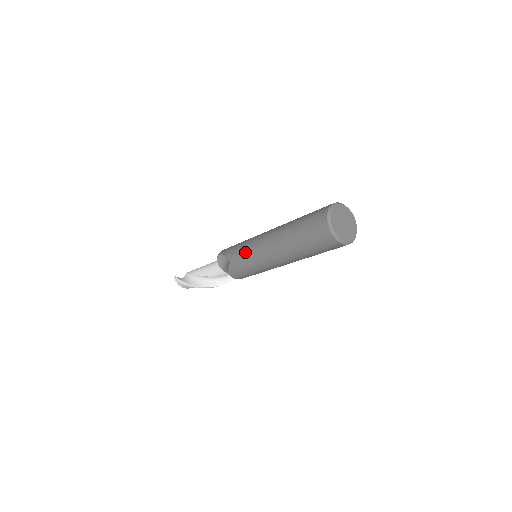
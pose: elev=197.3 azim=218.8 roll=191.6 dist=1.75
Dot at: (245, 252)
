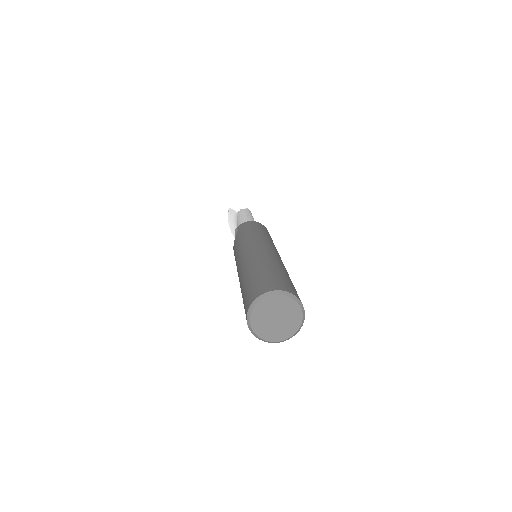
Dot at: (236, 253)
